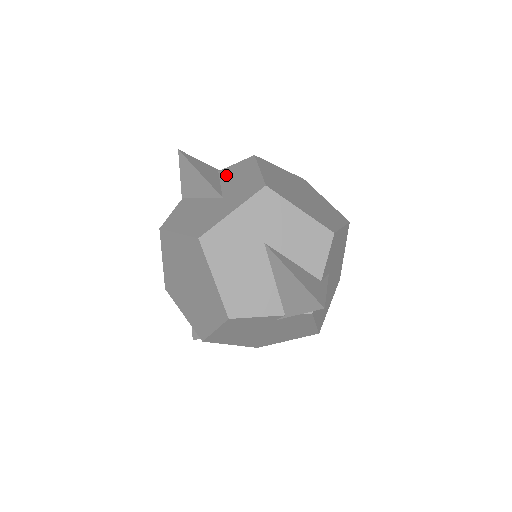
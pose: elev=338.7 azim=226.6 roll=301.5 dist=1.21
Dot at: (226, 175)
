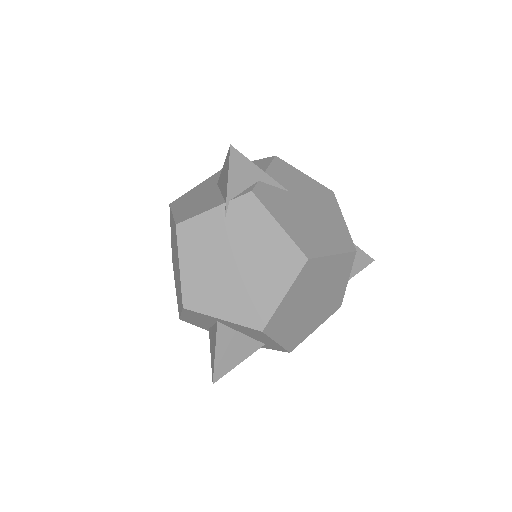
Dot at: occluded
